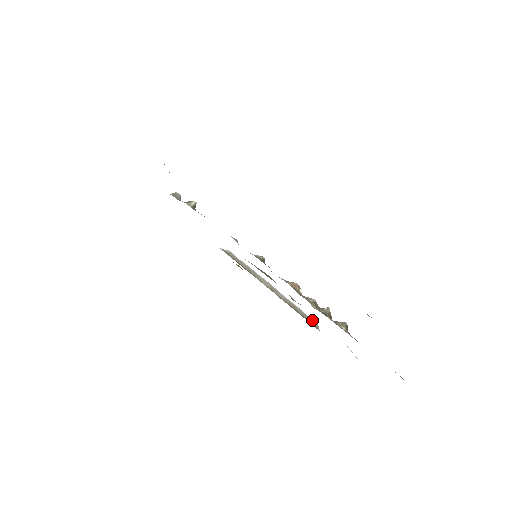
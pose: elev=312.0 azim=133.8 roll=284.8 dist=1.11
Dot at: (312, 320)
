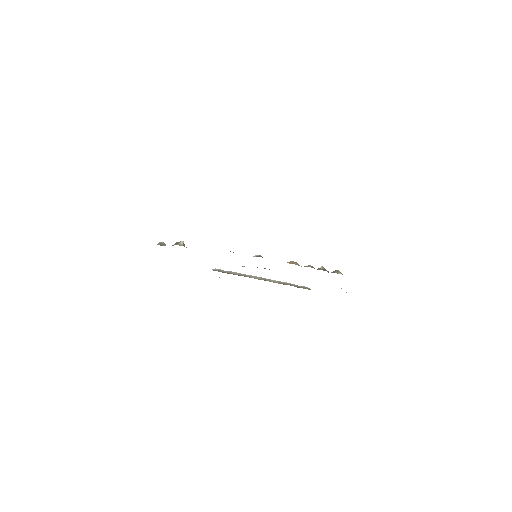
Dot at: (303, 286)
